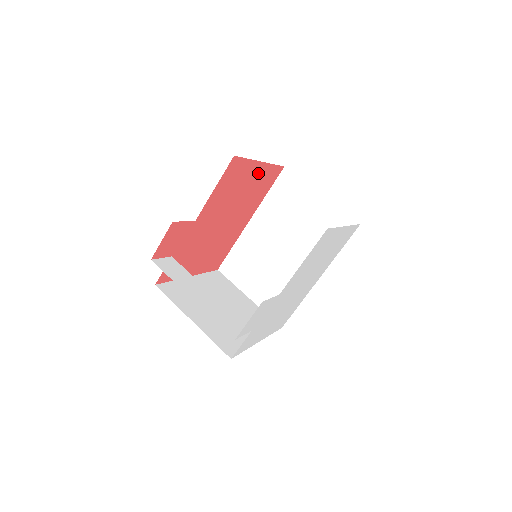
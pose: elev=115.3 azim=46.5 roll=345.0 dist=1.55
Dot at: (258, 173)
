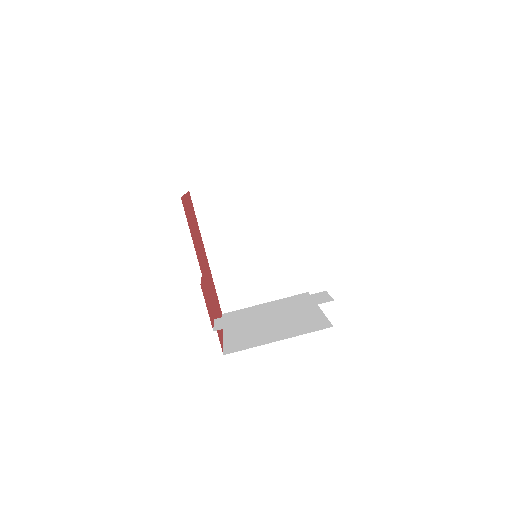
Dot at: (189, 206)
